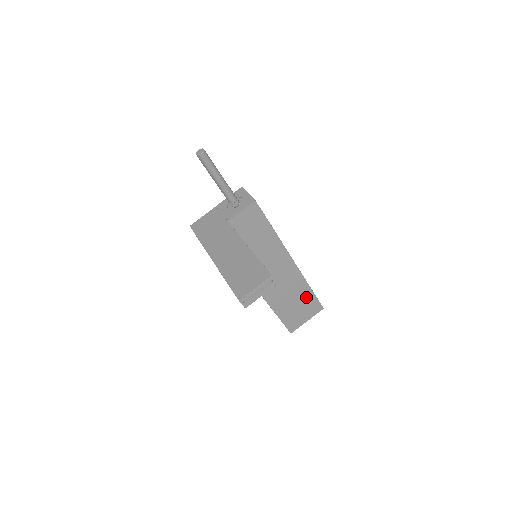
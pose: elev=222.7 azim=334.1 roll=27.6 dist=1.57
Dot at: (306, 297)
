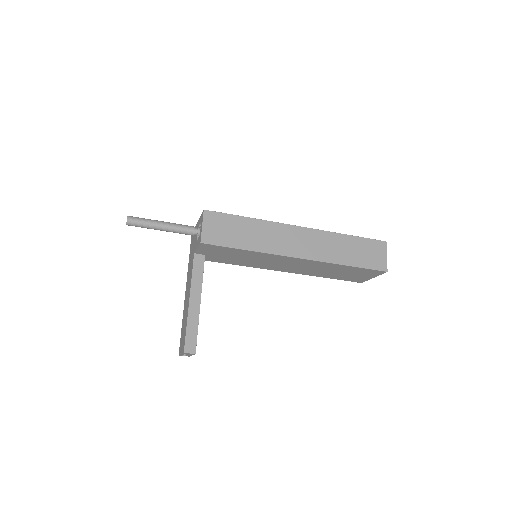
Dot at: (350, 269)
